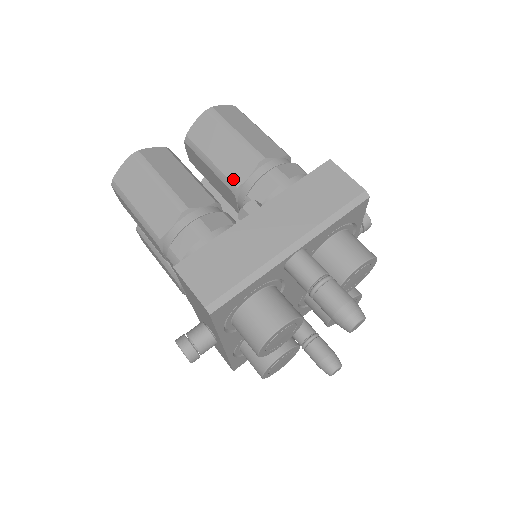
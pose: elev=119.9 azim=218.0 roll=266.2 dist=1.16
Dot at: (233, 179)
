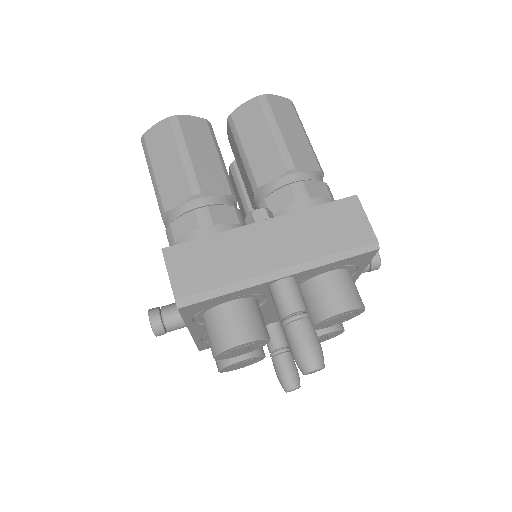
Dot at: (257, 177)
